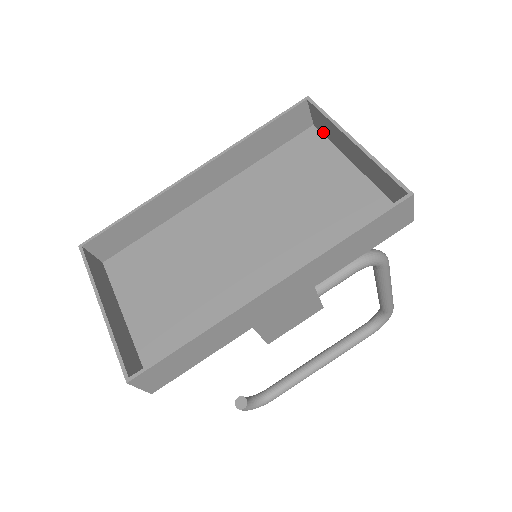
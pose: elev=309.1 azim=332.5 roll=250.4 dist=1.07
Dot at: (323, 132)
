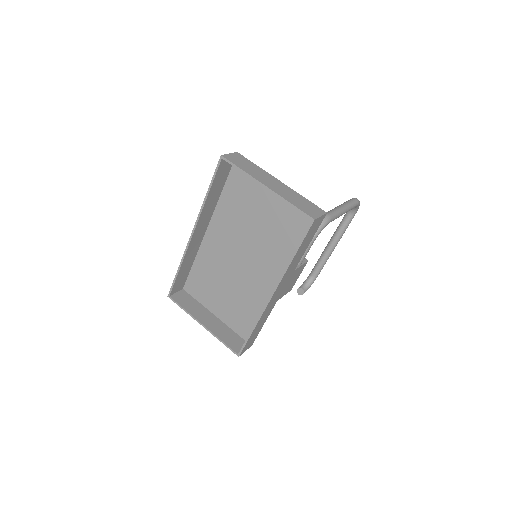
Dot at: occluded
